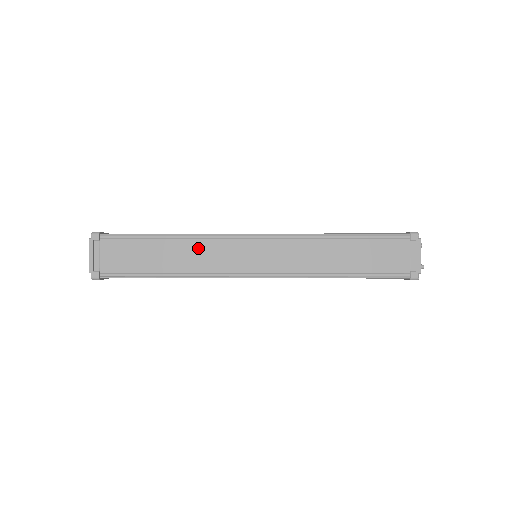
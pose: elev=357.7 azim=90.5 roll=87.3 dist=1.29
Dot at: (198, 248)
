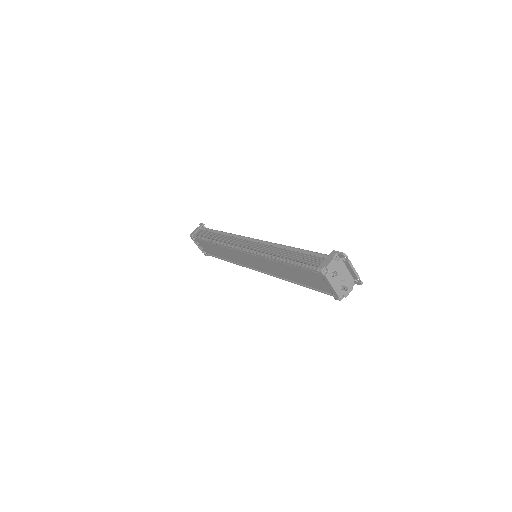
Dot at: (227, 251)
